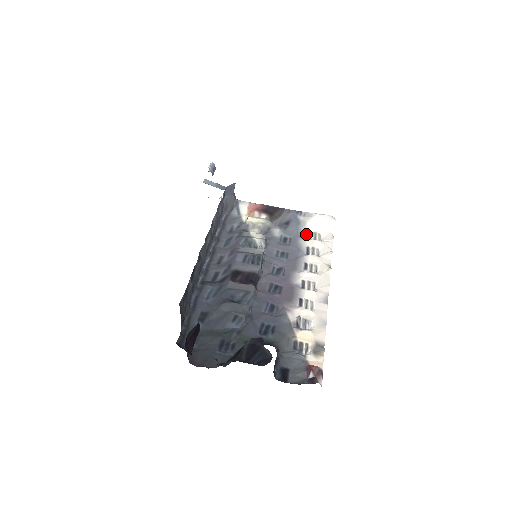
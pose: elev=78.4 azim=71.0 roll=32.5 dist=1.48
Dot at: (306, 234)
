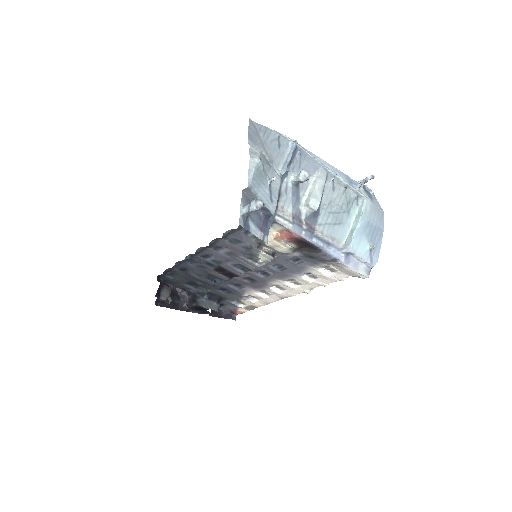
Dot at: (323, 266)
